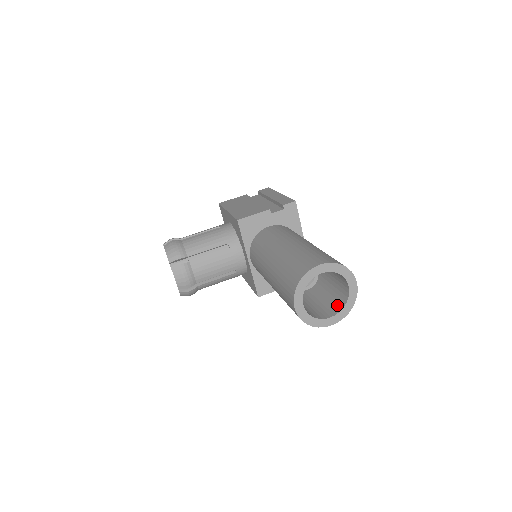
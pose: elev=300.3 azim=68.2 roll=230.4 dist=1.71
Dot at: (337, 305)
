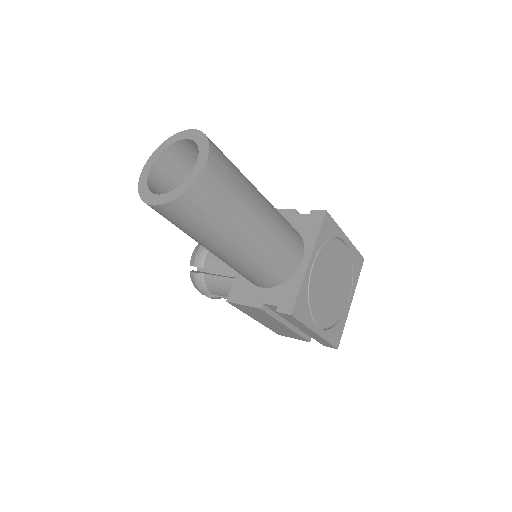
Dot at: occluded
